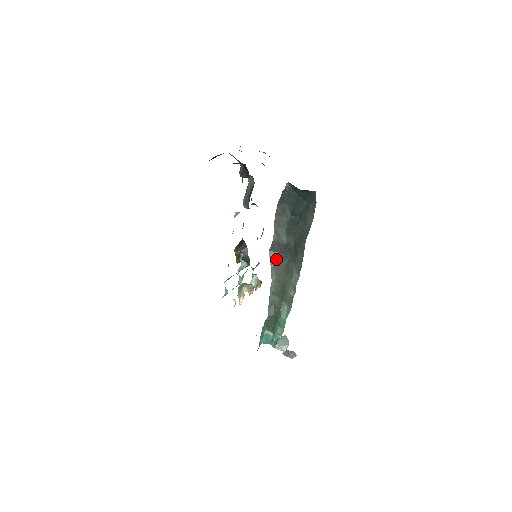
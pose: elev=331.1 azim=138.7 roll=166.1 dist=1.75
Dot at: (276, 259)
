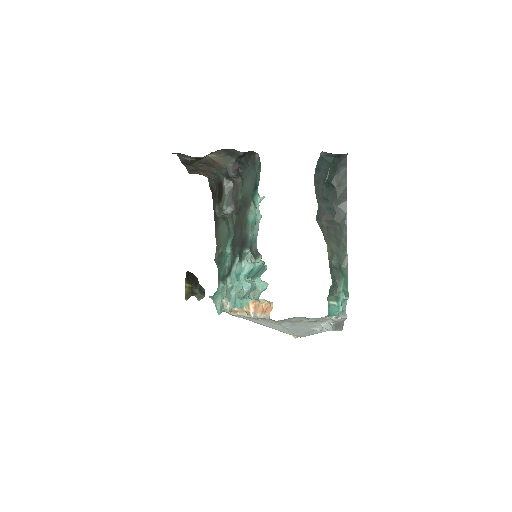
Dot at: (322, 225)
